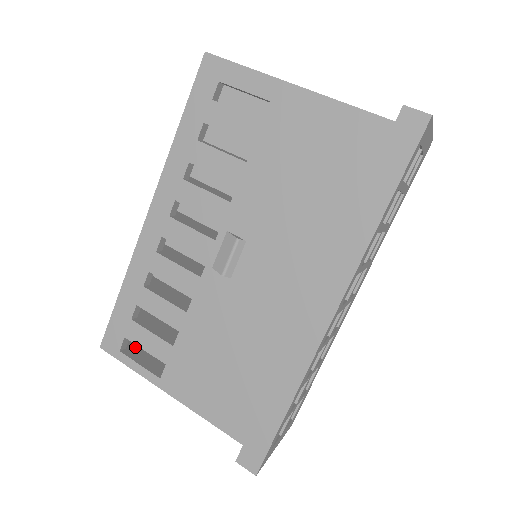
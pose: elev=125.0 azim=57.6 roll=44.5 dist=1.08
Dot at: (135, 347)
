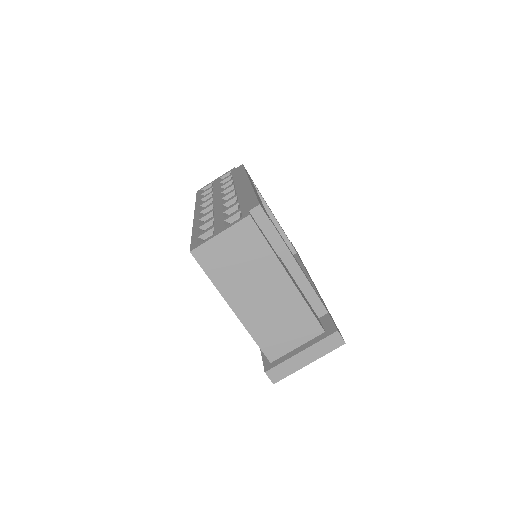
Dot at: occluded
